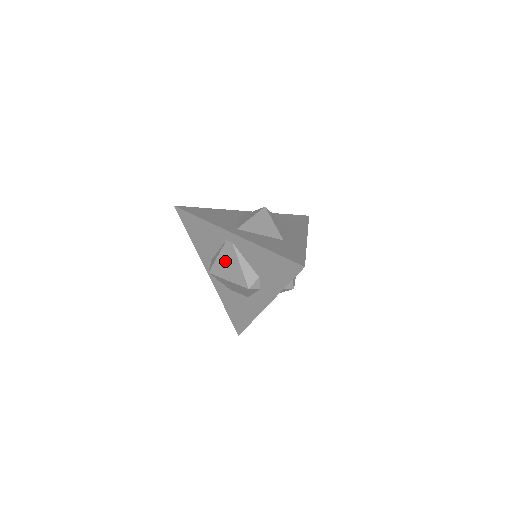
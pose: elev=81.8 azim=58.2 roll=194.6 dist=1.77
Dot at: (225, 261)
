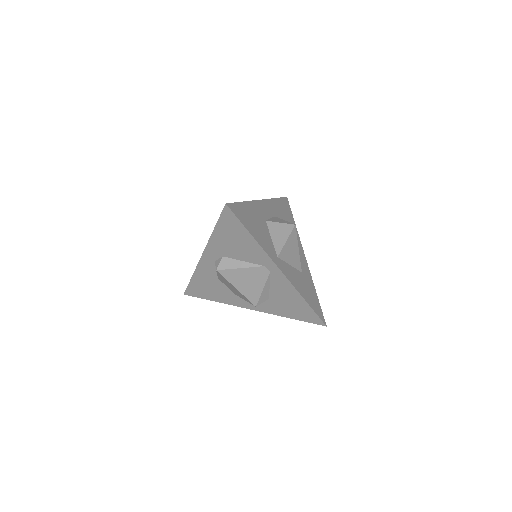
Dot at: (248, 277)
